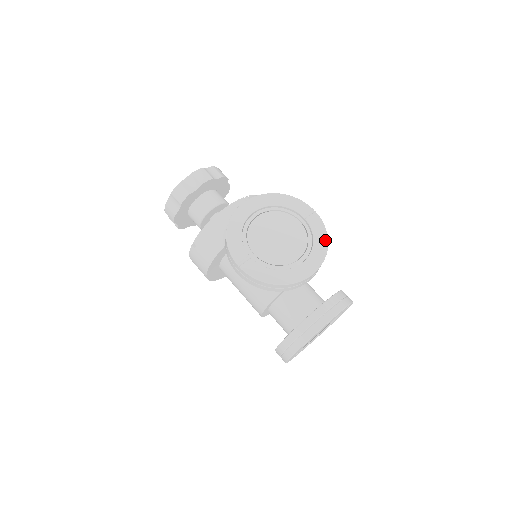
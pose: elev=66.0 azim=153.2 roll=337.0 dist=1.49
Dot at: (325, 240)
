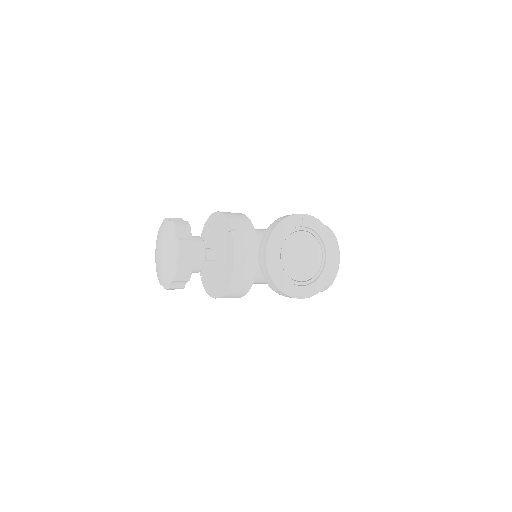
Dot at: (325, 228)
